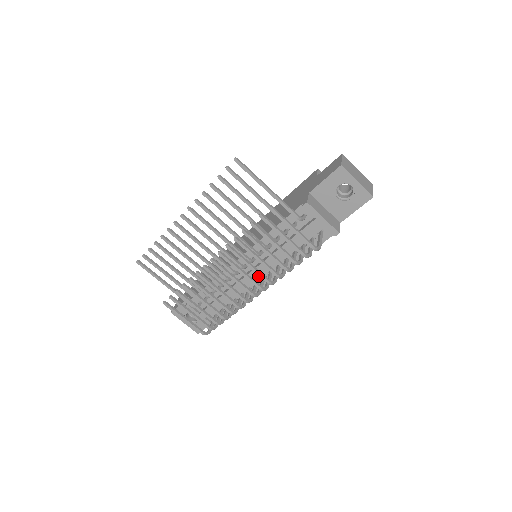
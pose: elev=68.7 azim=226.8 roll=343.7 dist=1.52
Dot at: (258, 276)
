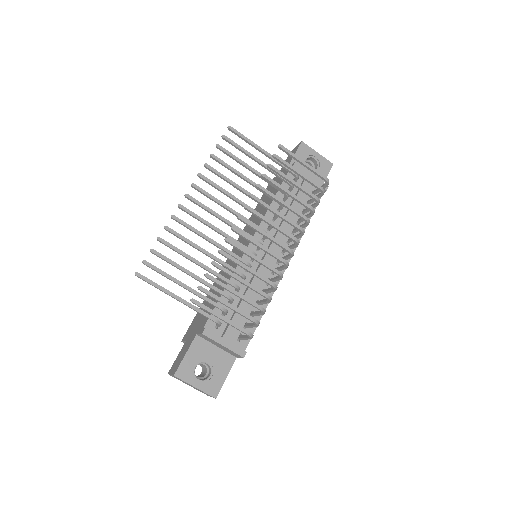
Dot at: (273, 261)
